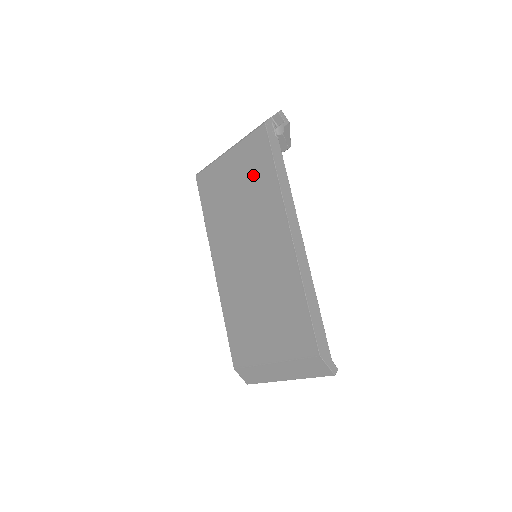
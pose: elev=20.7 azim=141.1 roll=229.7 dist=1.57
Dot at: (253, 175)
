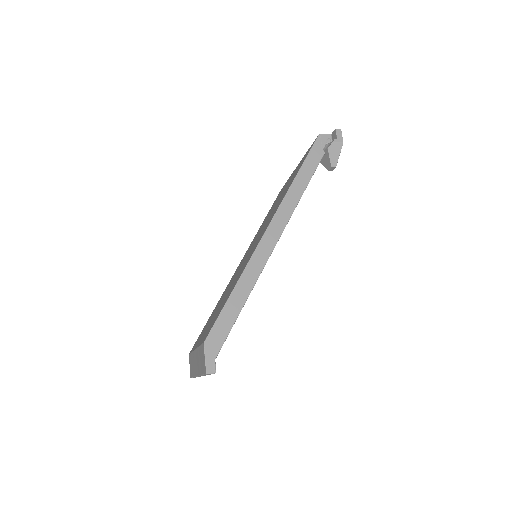
Dot at: (290, 181)
